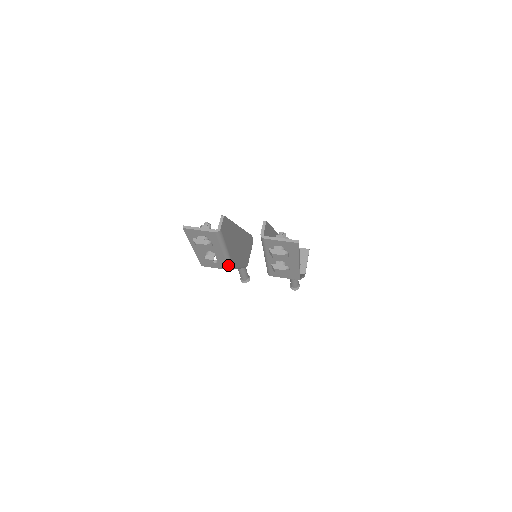
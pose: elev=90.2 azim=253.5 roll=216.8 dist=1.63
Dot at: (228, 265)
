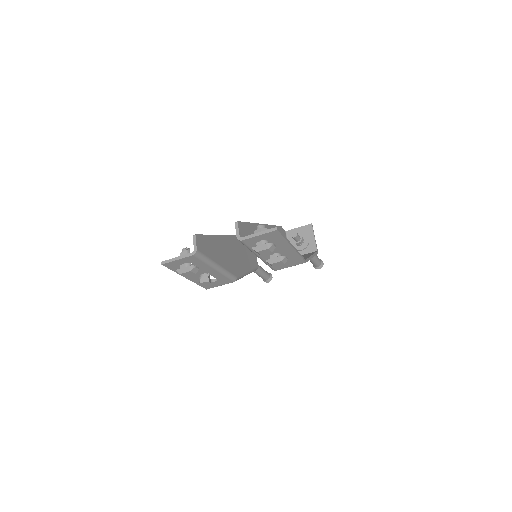
Dot at: (229, 278)
